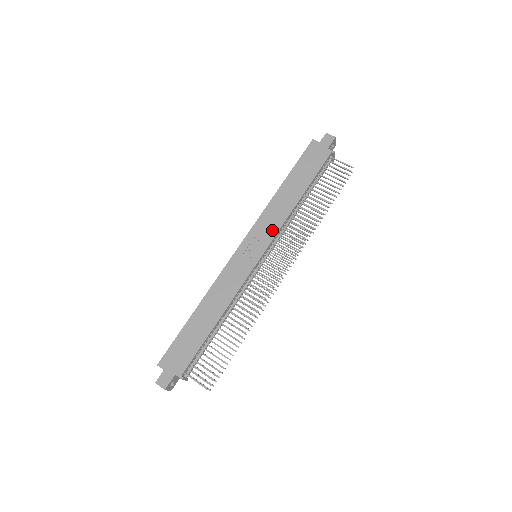
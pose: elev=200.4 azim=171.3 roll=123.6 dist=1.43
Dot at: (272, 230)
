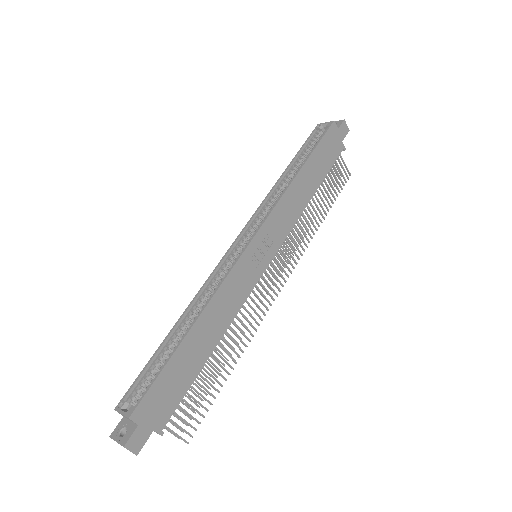
Dot at: (284, 229)
